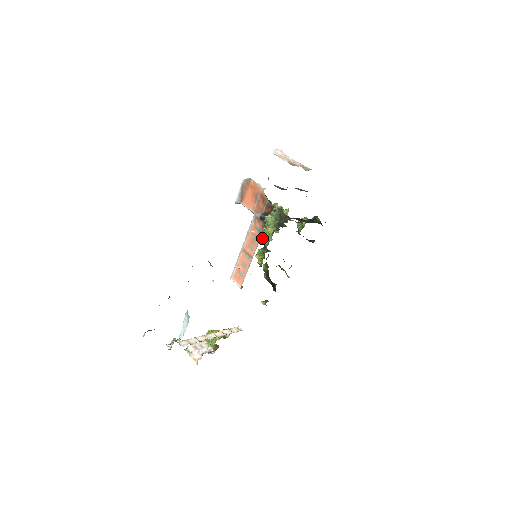
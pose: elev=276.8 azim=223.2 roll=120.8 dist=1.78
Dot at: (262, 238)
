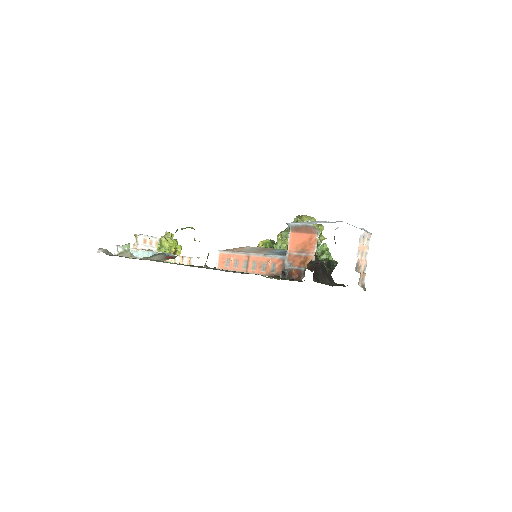
Dot at: (278, 247)
